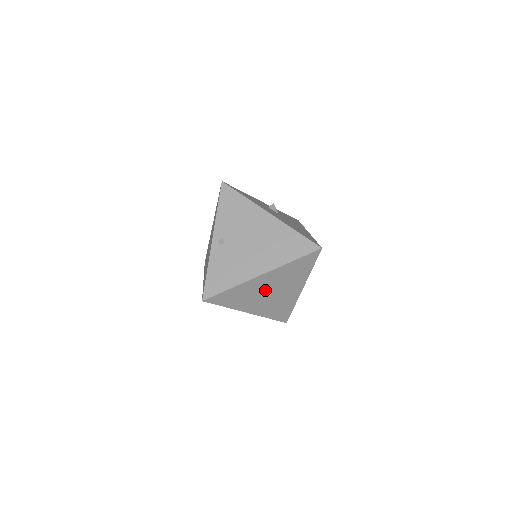
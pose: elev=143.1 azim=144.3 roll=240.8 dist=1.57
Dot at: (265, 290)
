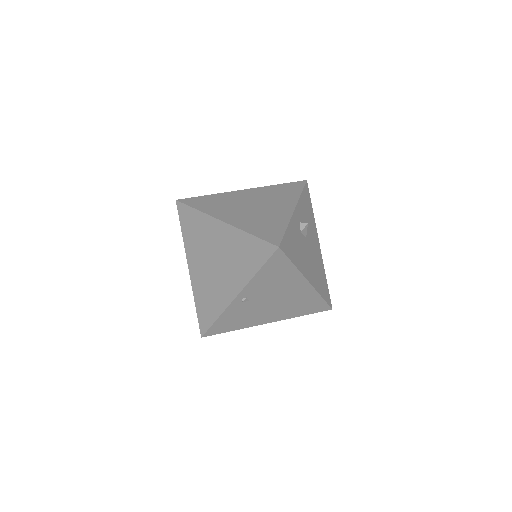
Dot at: occluded
